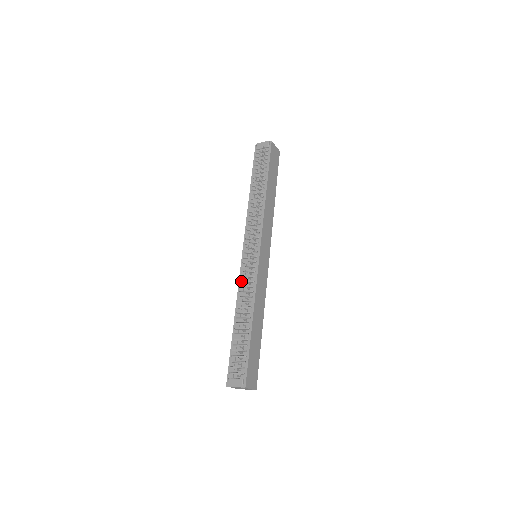
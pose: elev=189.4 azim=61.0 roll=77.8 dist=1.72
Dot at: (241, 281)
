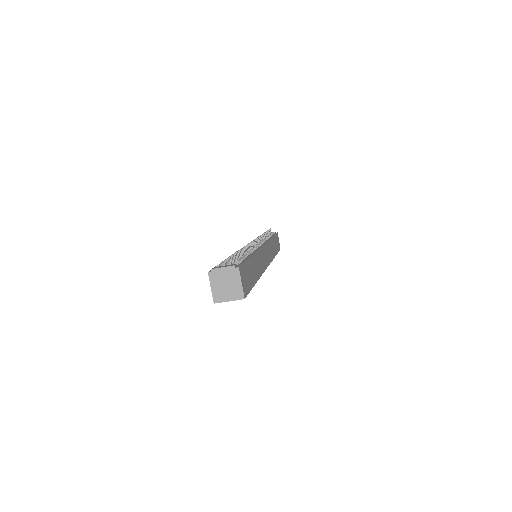
Dot at: occluded
